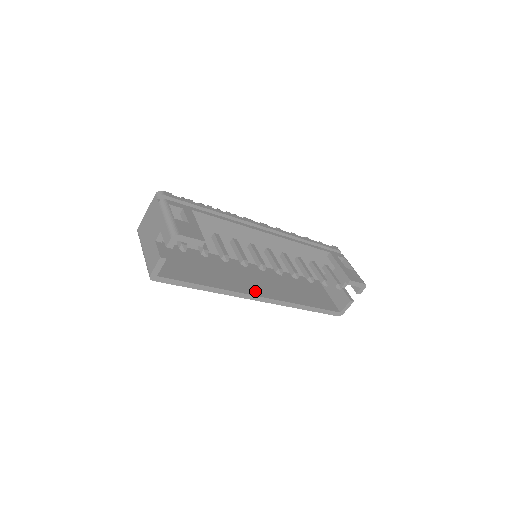
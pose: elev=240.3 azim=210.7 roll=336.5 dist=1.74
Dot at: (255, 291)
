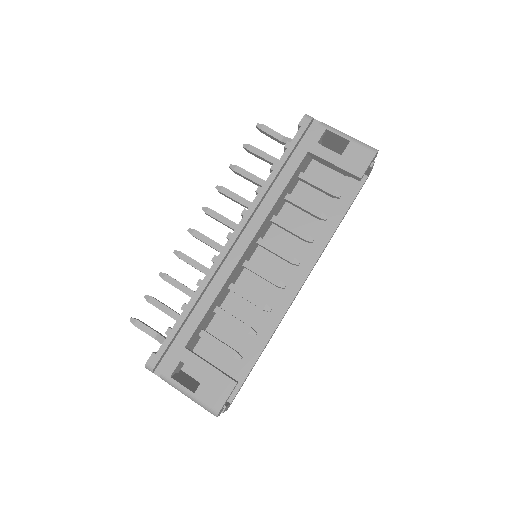
Dot at: (291, 288)
